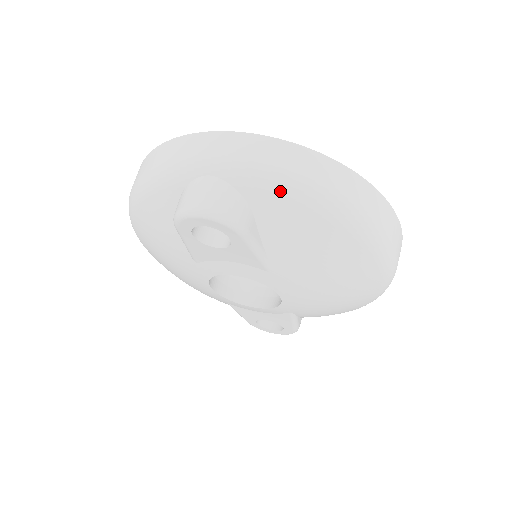
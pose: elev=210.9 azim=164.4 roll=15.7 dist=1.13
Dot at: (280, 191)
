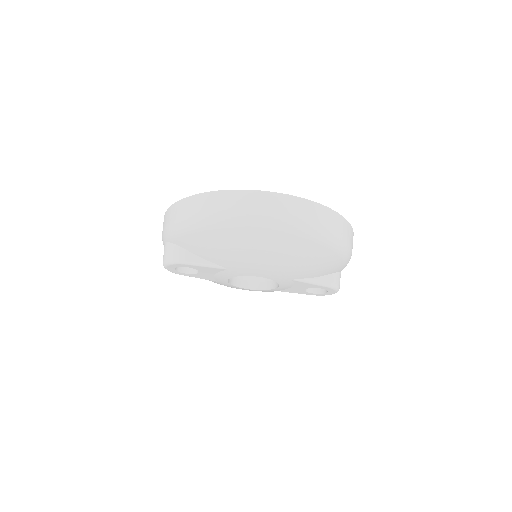
Dot at: (178, 232)
